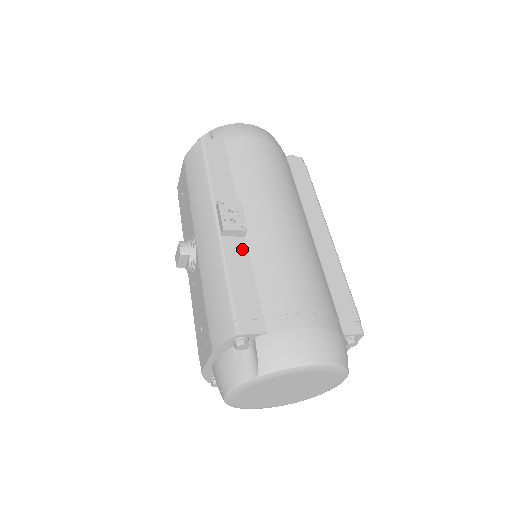
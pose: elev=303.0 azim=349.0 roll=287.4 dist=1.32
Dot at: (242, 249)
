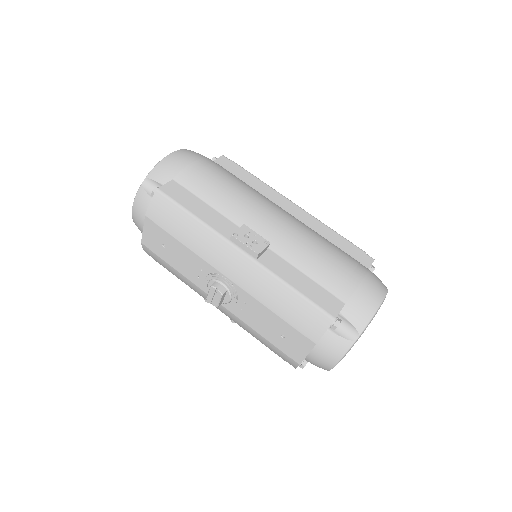
Dot at: (276, 259)
